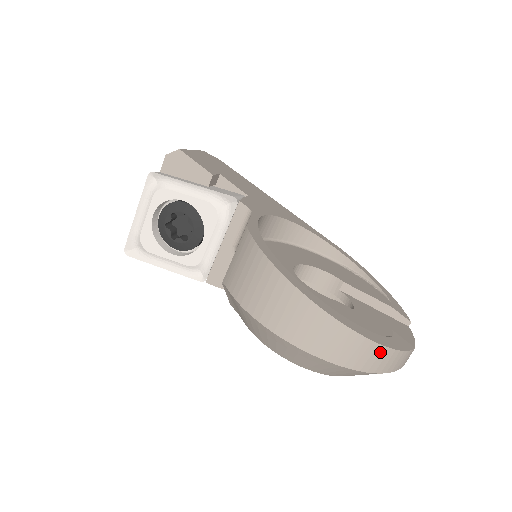
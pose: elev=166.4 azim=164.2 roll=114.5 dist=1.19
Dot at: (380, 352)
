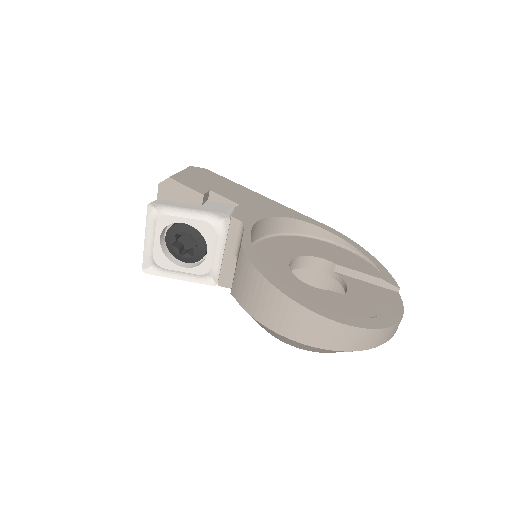
Dot at: (370, 334)
